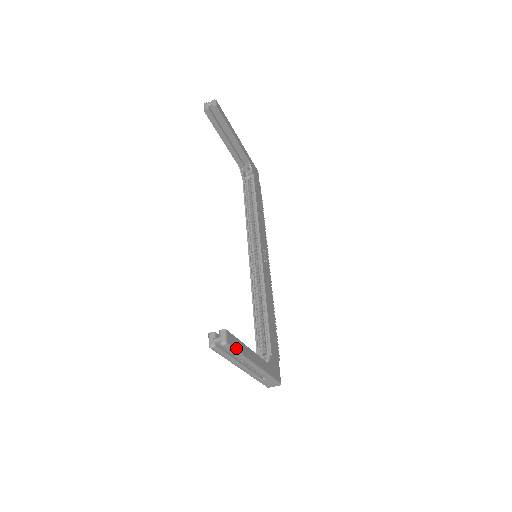
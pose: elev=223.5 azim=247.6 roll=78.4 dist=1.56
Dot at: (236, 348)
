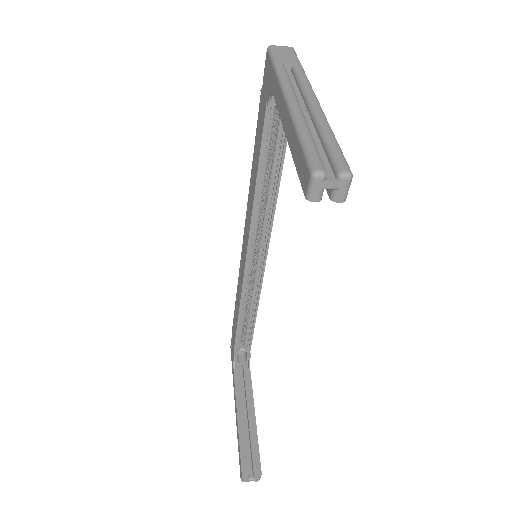
Dot at: occluded
